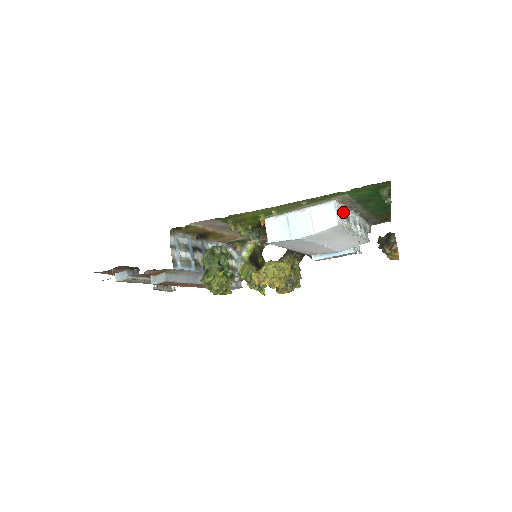
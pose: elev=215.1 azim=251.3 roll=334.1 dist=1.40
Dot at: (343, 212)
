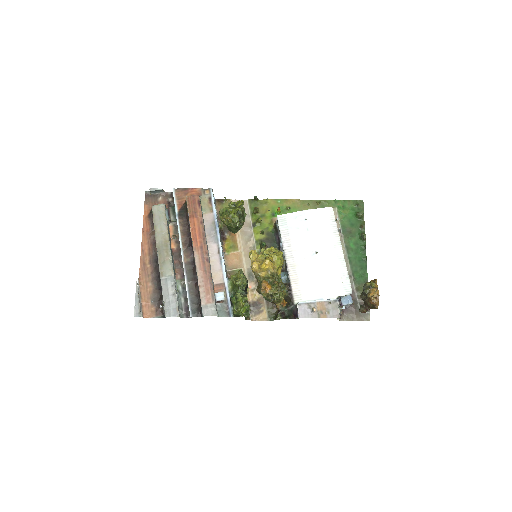
Dot at: occluded
